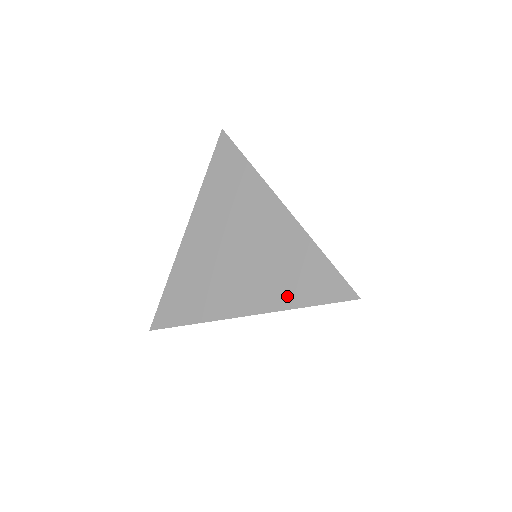
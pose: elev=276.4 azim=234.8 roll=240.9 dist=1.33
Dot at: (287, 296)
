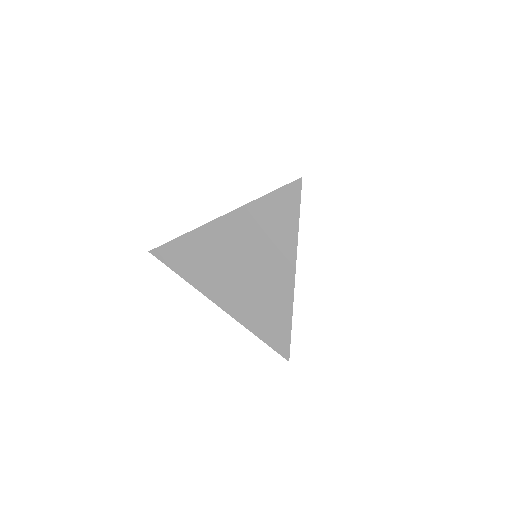
Dot at: (251, 321)
